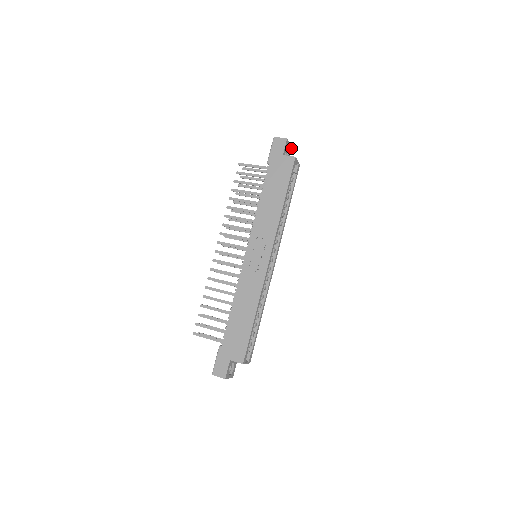
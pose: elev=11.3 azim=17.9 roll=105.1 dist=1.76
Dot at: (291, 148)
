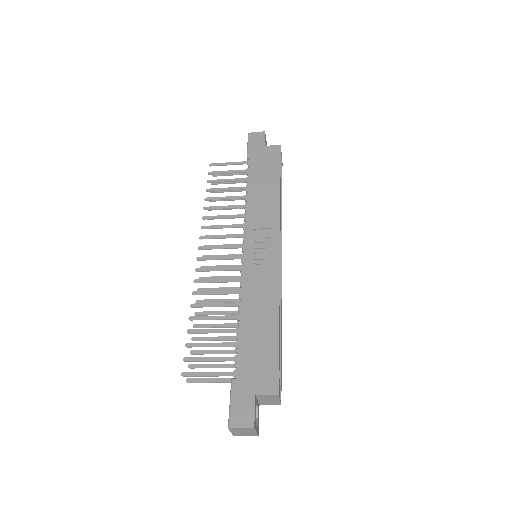
Dot at: occluded
